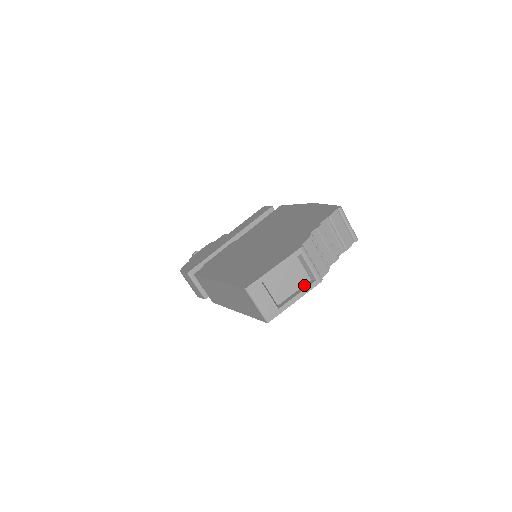
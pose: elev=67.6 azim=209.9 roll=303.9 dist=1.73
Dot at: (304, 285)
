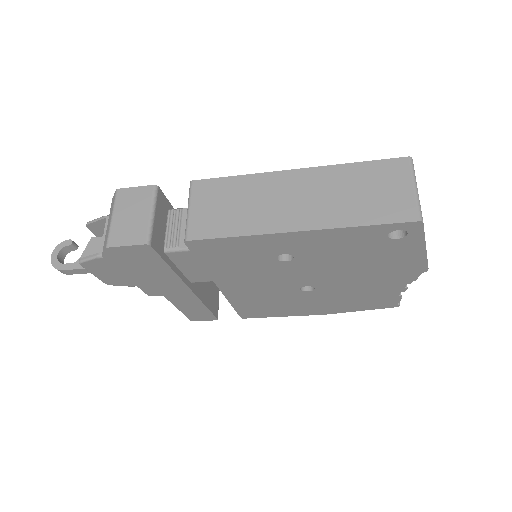
Dot at: occluded
